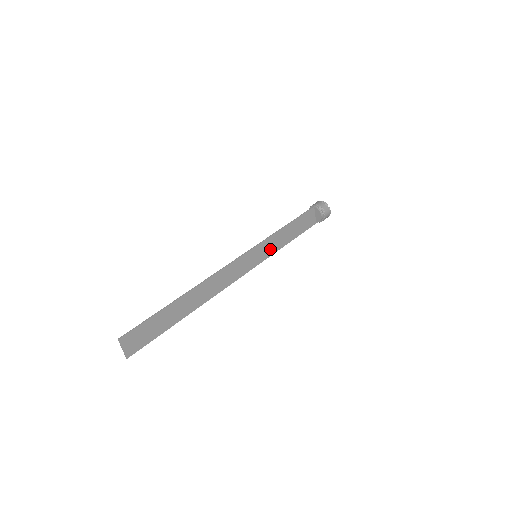
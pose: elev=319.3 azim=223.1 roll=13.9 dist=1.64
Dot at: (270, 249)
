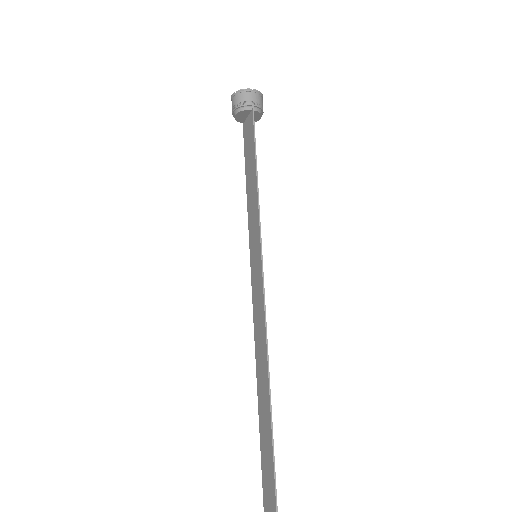
Dot at: (253, 226)
